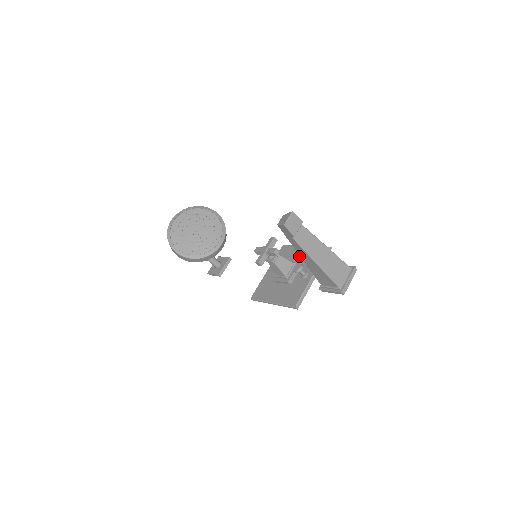
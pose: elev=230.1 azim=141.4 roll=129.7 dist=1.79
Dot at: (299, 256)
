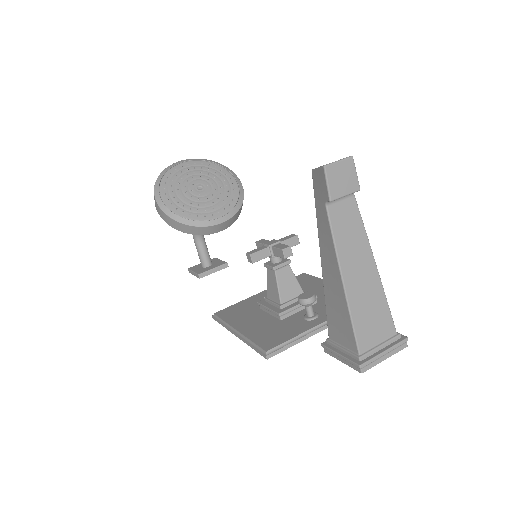
Dot at: (319, 291)
